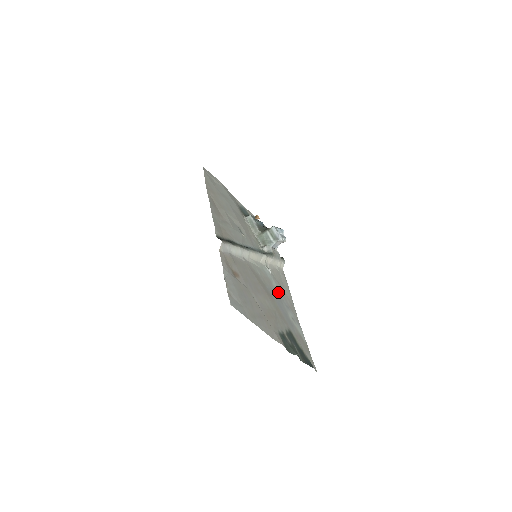
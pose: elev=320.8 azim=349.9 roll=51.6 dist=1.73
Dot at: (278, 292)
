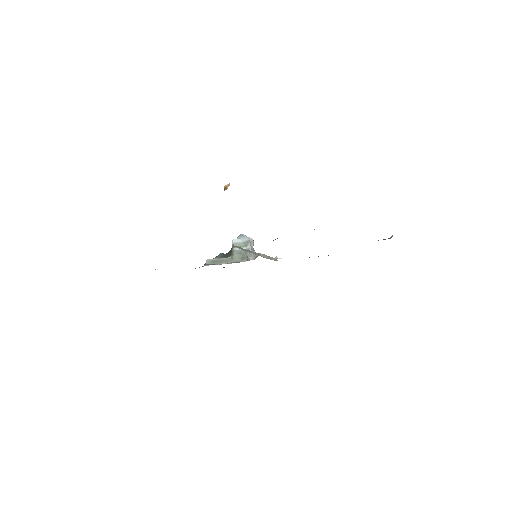
Dot at: occluded
